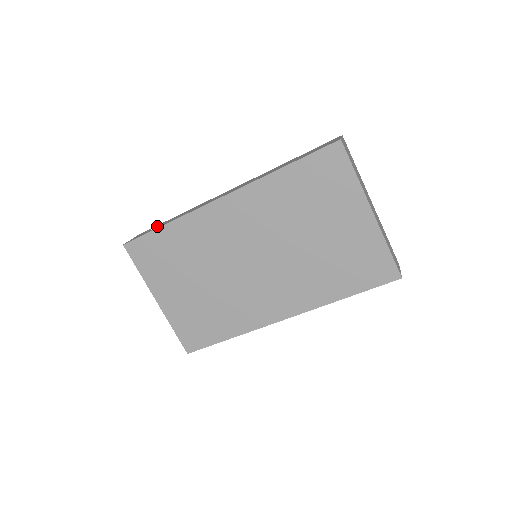
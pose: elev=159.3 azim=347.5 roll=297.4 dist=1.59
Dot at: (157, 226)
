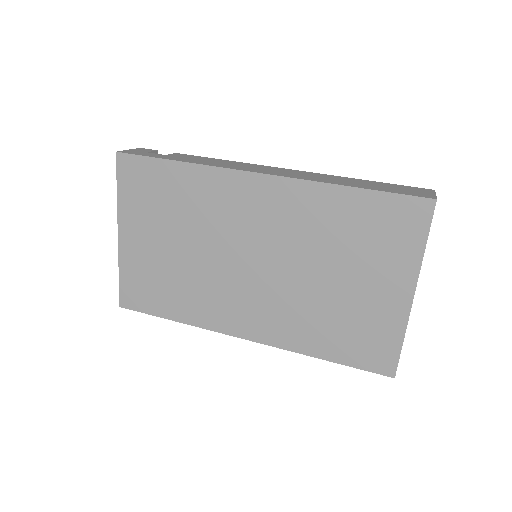
Dot at: occluded
